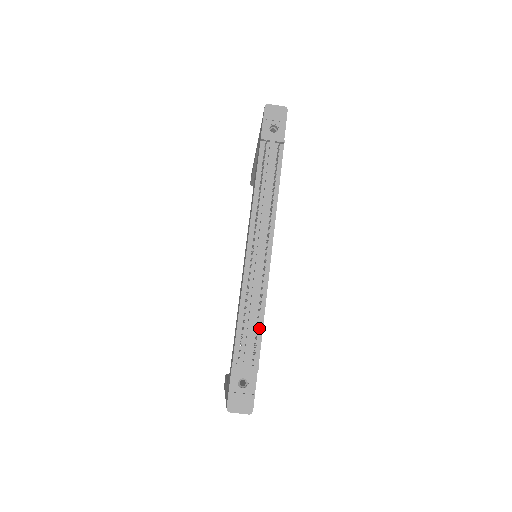
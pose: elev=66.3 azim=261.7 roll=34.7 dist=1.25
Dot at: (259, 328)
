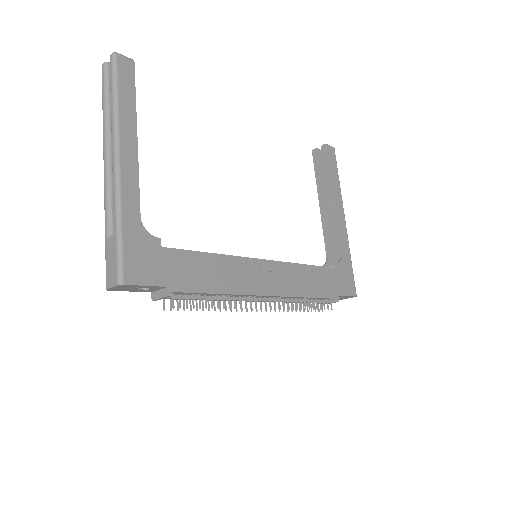
Dot at: (315, 299)
